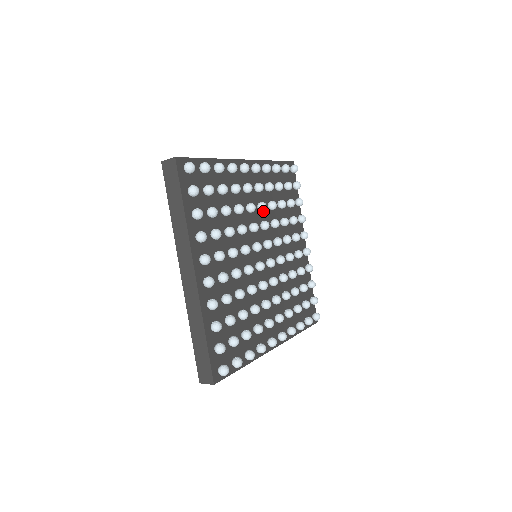
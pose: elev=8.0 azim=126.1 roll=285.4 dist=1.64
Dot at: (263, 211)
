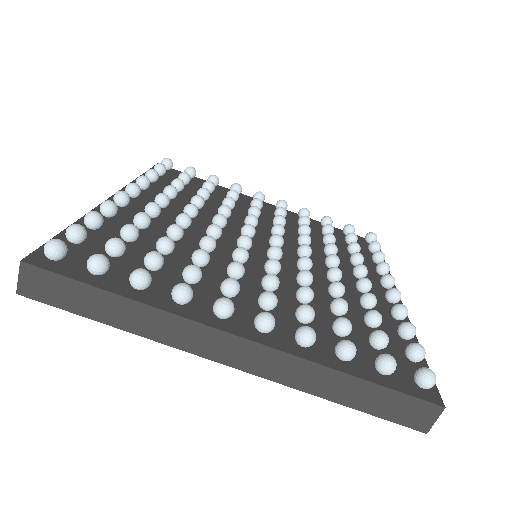
Dot at: (288, 234)
